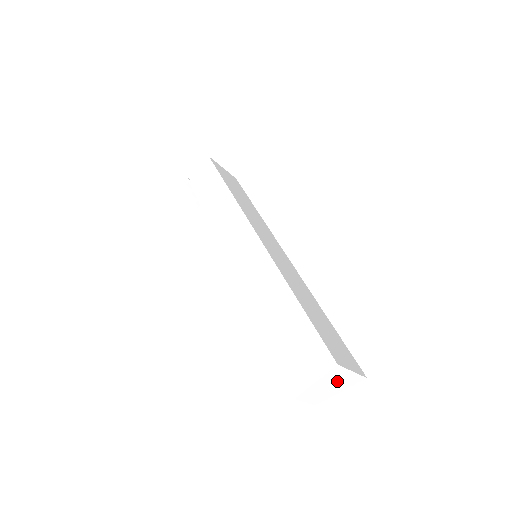
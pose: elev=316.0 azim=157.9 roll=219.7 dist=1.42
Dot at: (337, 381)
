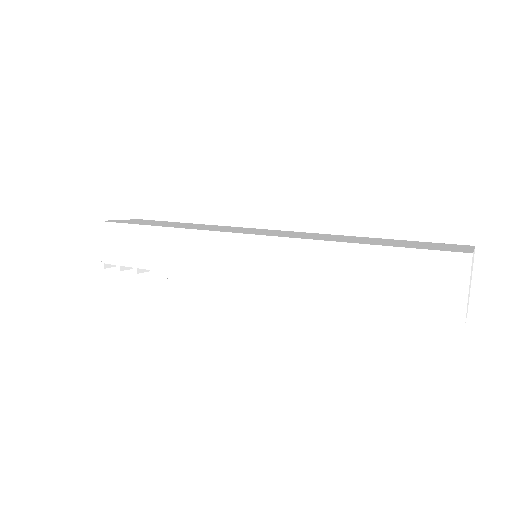
Dot at: occluded
